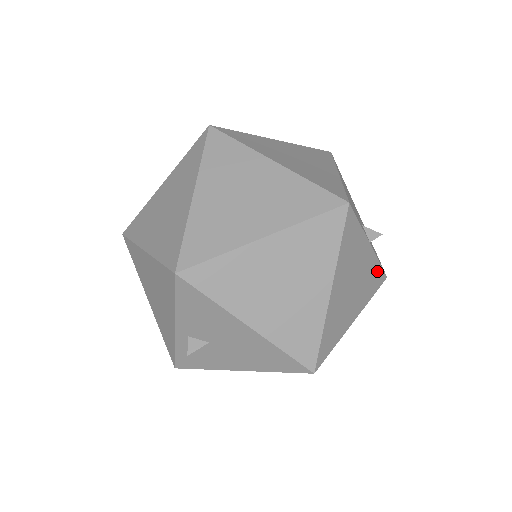
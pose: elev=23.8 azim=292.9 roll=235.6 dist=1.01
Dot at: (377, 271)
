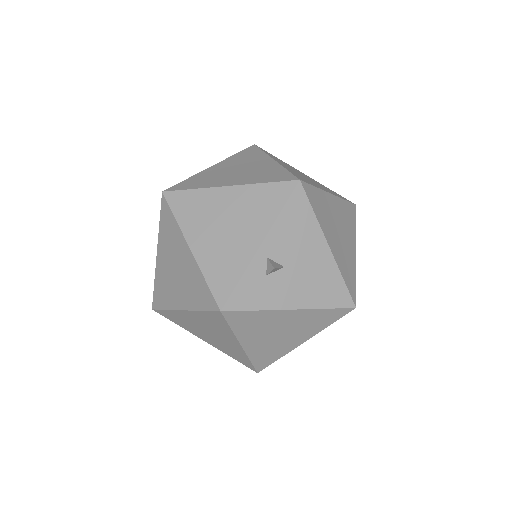
Dot at: occluded
